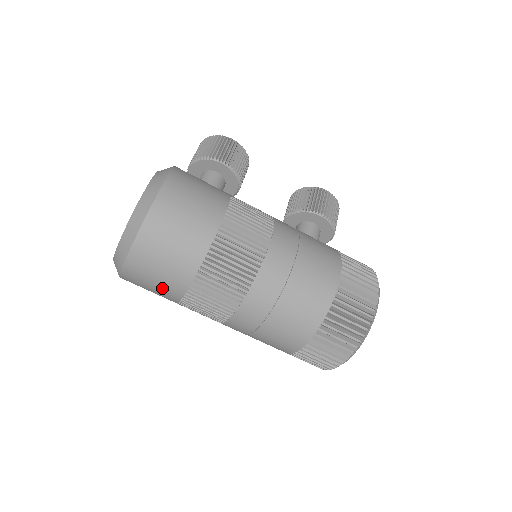
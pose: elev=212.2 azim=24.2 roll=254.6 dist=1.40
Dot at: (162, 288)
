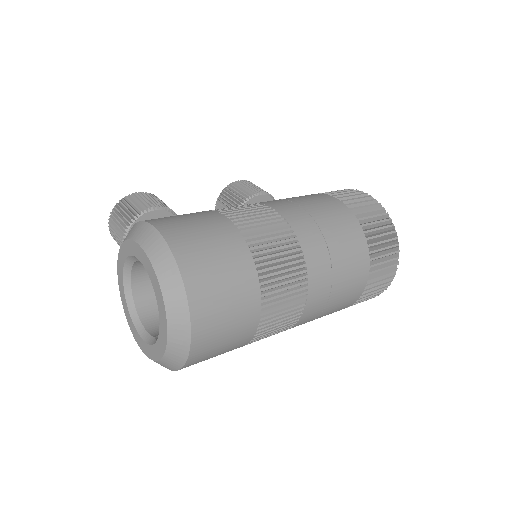
Dot at: (237, 327)
